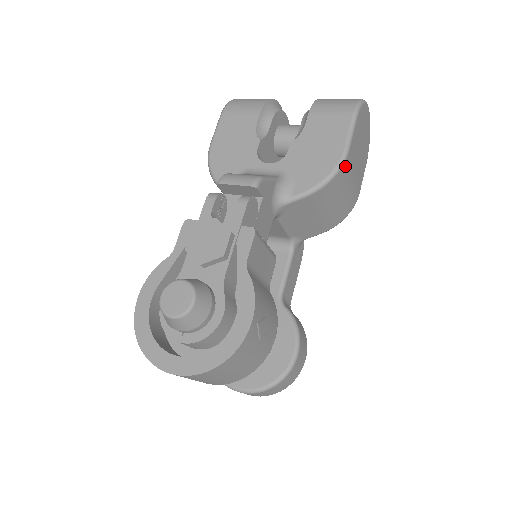
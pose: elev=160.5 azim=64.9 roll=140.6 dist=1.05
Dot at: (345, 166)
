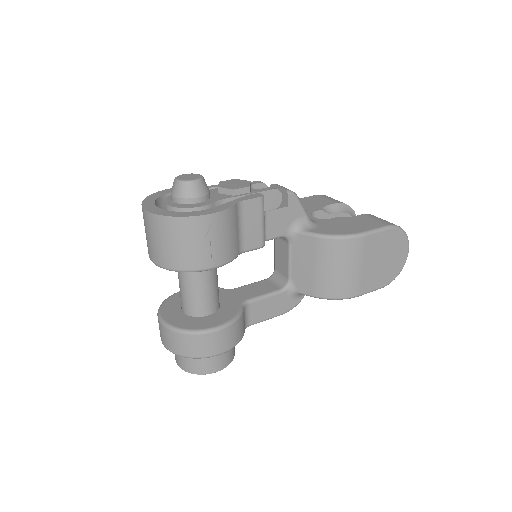
Dot at: (356, 242)
